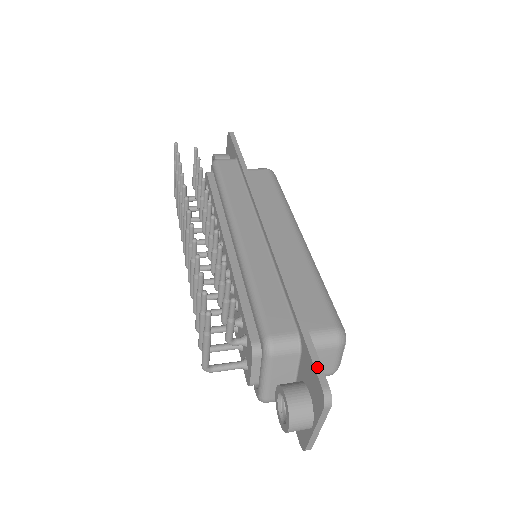
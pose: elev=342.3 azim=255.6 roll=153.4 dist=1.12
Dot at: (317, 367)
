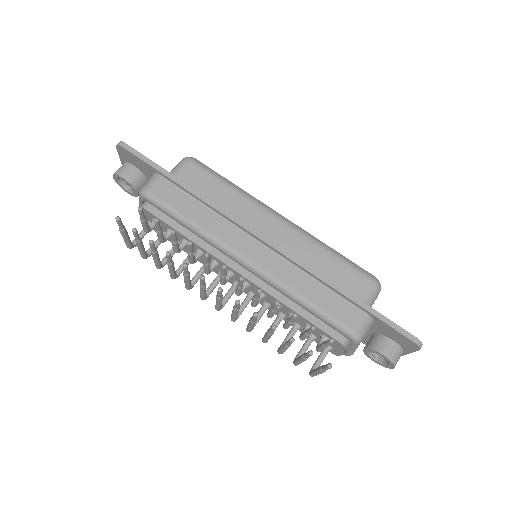
Dot at: (401, 331)
